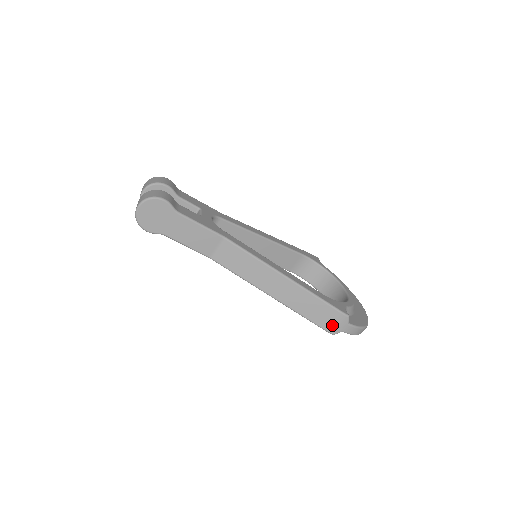
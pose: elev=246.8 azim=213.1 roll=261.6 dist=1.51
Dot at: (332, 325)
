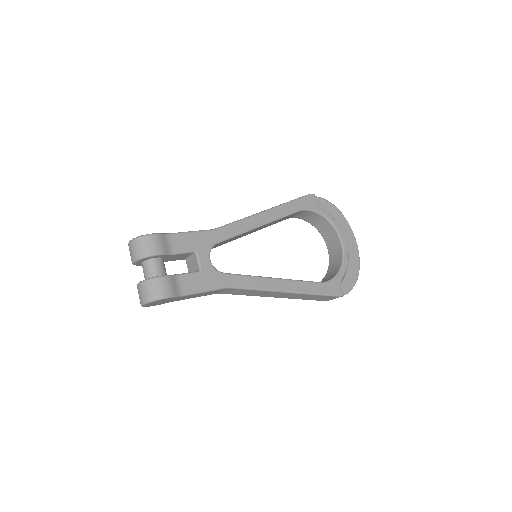
Dot at: (328, 299)
